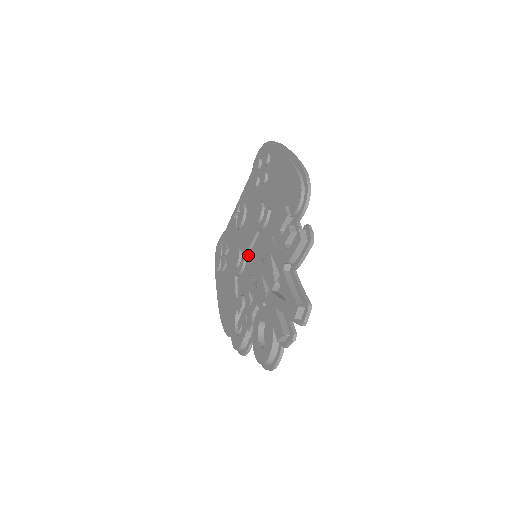
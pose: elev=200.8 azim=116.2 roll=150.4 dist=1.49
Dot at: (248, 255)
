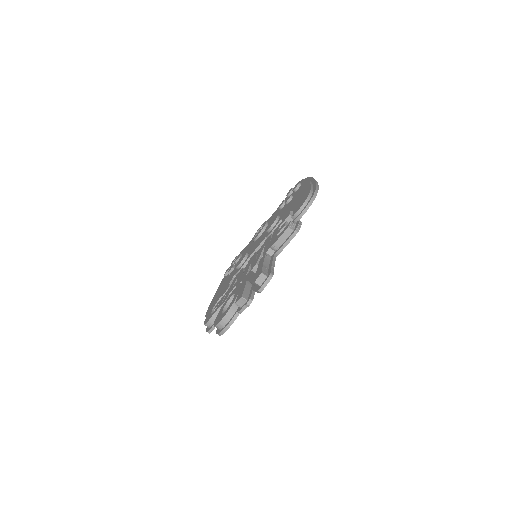
Dot at: occluded
